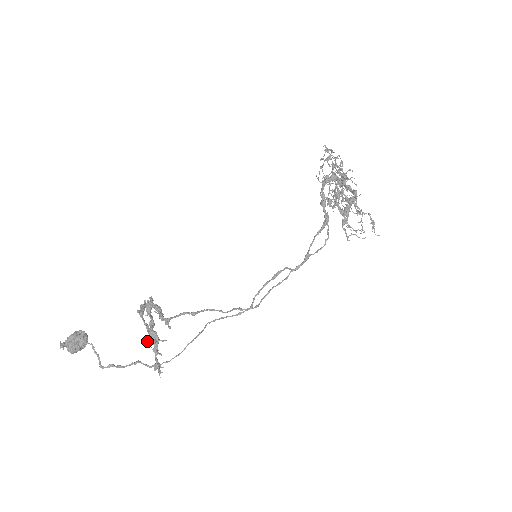
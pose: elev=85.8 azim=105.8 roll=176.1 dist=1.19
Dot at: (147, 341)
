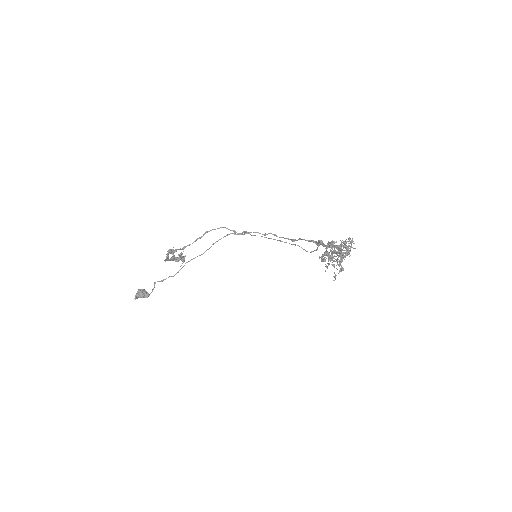
Dot at: occluded
